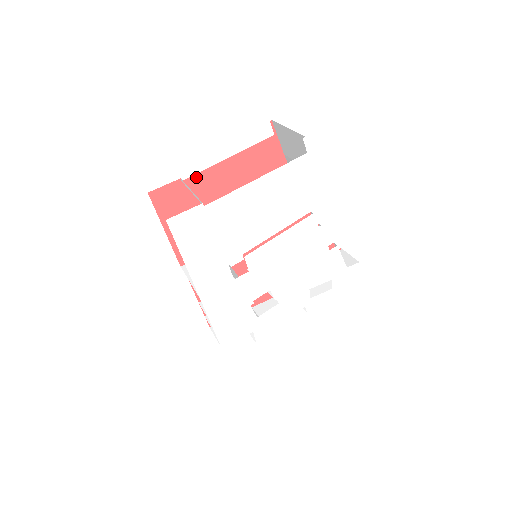
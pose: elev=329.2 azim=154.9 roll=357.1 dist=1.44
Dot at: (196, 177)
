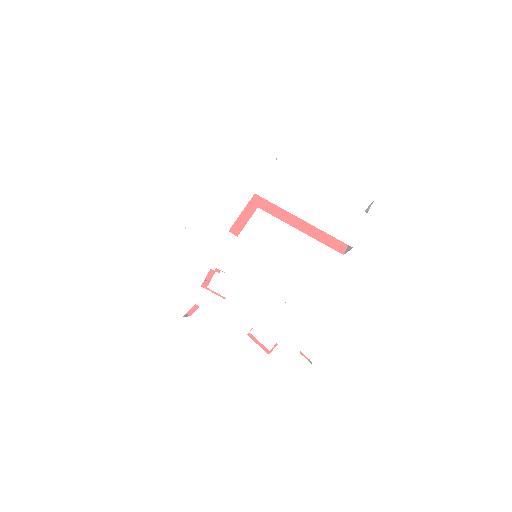
Dot at: occluded
